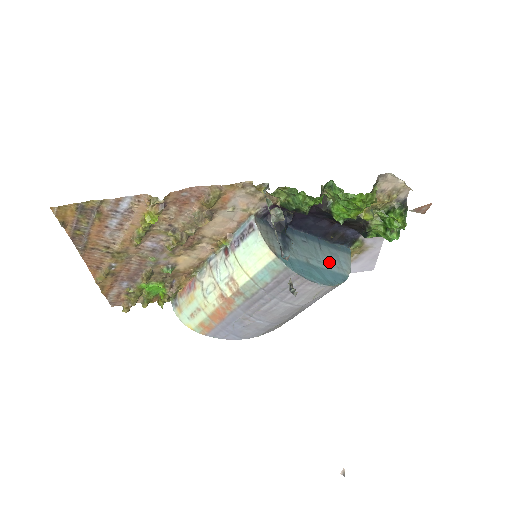
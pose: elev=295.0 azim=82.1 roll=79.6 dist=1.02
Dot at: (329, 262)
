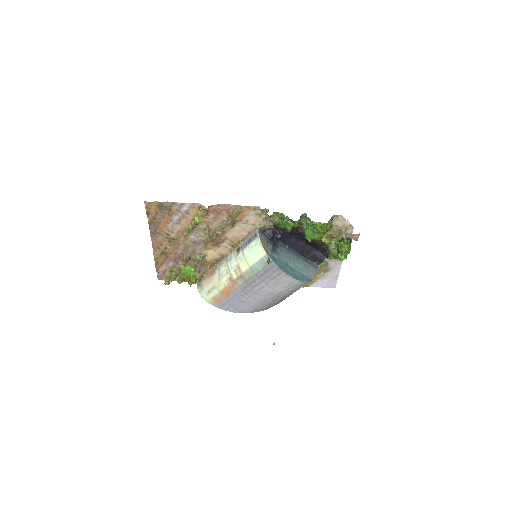
Dot at: (301, 268)
